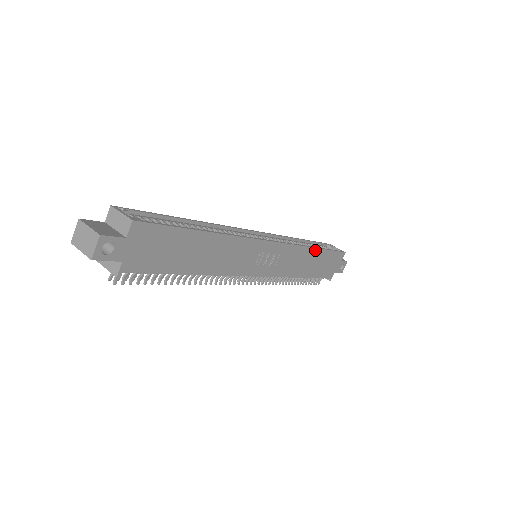
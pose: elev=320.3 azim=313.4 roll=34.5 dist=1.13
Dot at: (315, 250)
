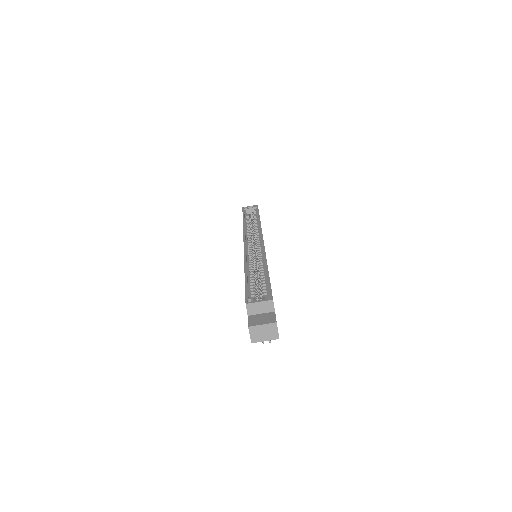
Dot at: occluded
